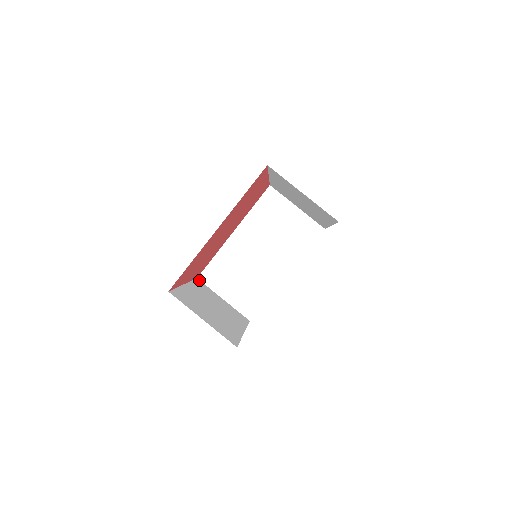
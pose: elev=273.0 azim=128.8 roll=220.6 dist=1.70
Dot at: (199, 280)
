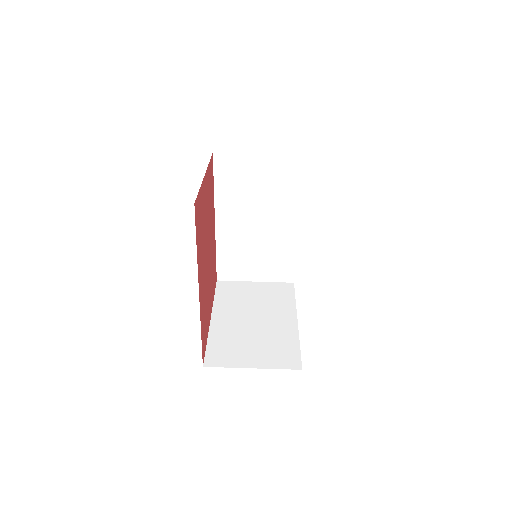
Dot at: (220, 281)
